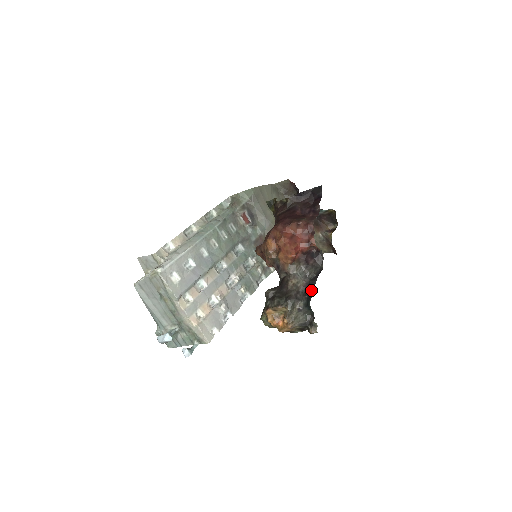
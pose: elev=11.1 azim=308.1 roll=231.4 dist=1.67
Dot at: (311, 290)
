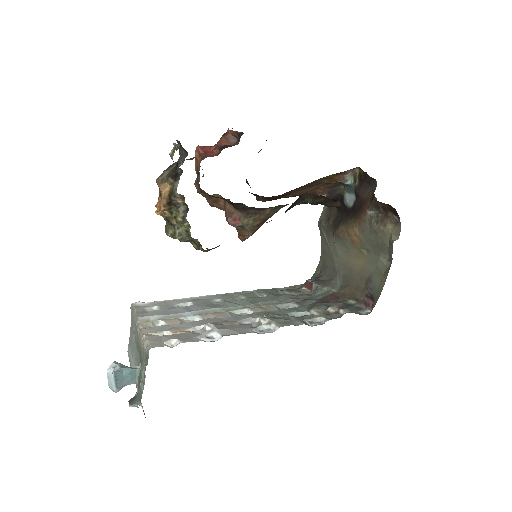
Dot at: occluded
